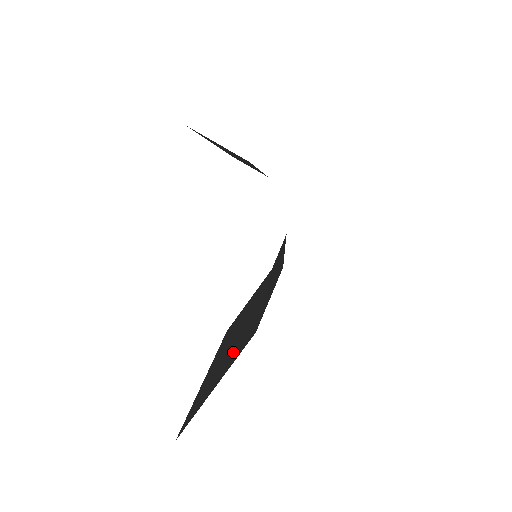
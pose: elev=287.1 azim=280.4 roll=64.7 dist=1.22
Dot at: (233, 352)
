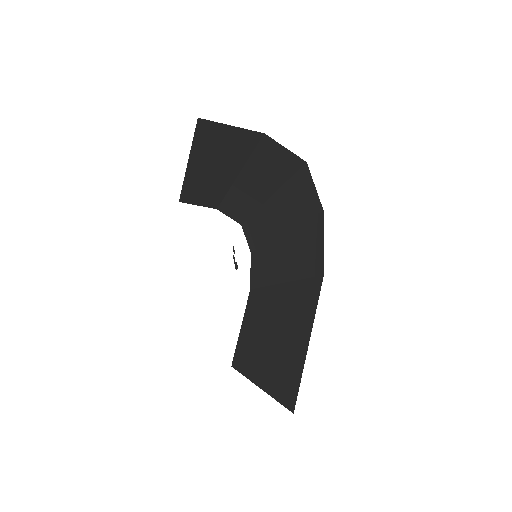
Dot at: (296, 321)
